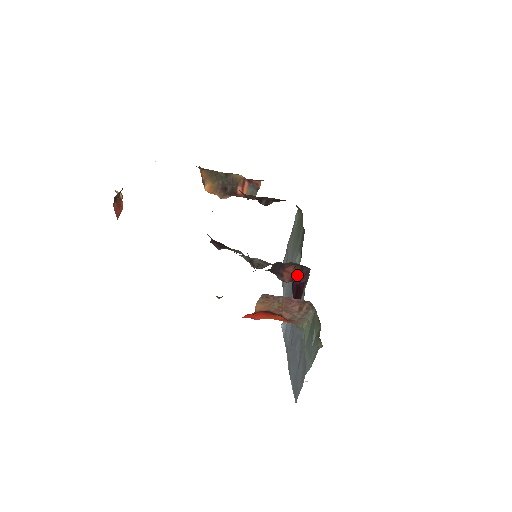
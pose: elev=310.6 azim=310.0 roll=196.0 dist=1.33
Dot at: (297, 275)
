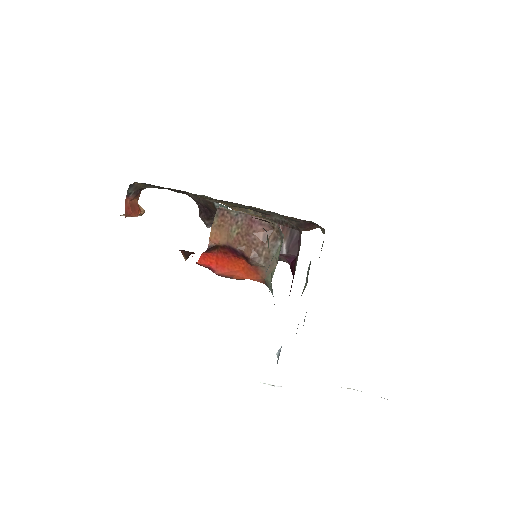
Dot at: (287, 244)
